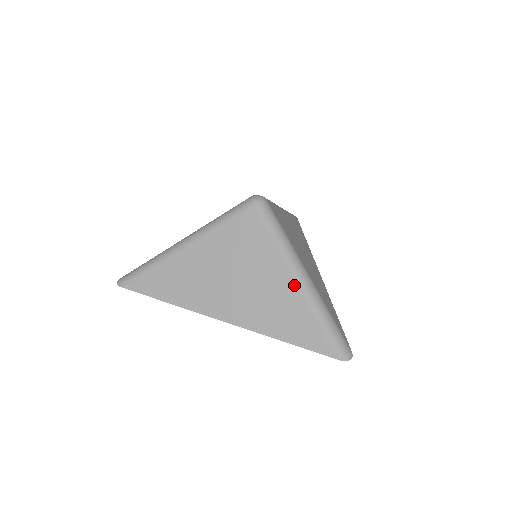
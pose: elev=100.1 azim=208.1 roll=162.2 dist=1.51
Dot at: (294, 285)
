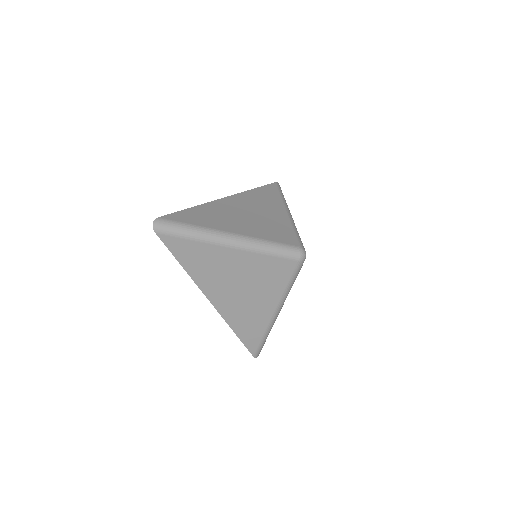
Dot at: (271, 314)
